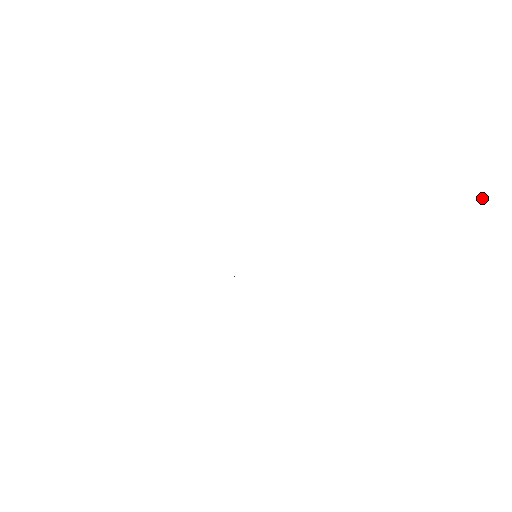
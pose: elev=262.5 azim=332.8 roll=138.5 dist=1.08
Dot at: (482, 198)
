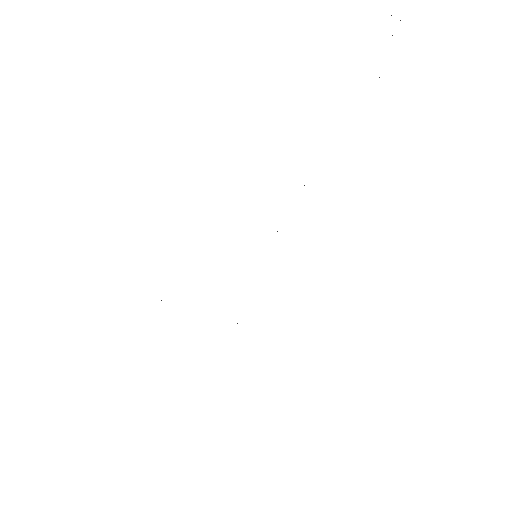
Dot at: occluded
